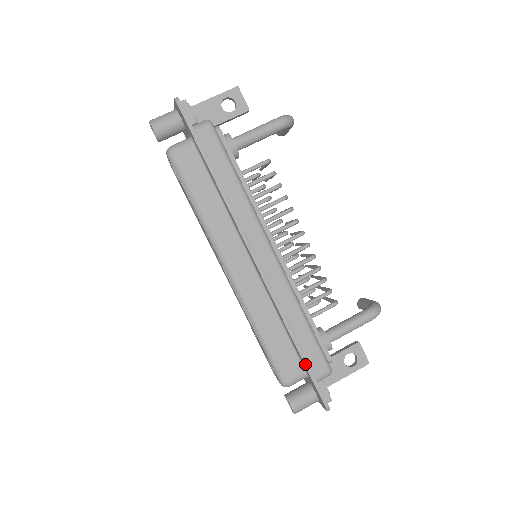
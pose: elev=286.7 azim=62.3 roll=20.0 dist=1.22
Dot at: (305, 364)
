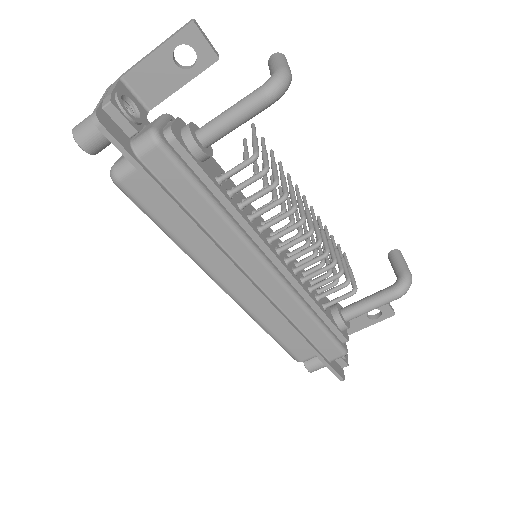
Dot at: (317, 356)
